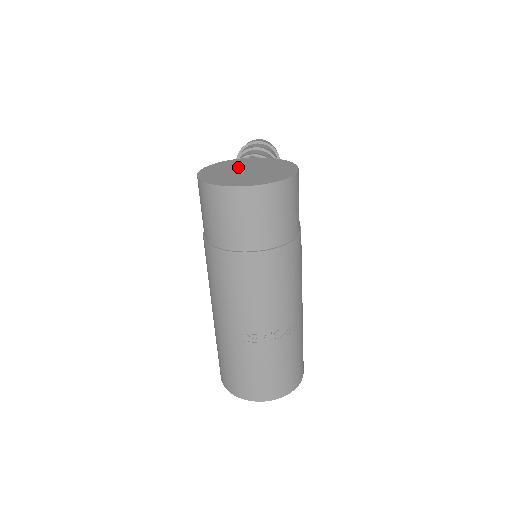
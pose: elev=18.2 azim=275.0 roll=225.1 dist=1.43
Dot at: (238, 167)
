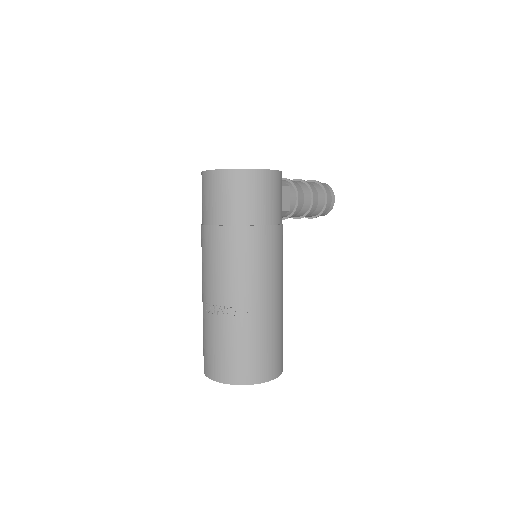
Dot at: occluded
